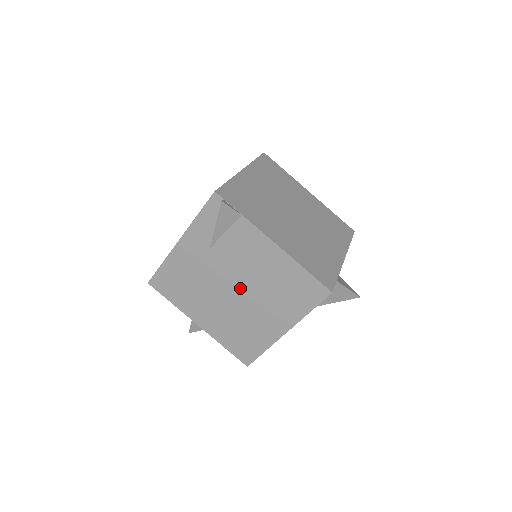
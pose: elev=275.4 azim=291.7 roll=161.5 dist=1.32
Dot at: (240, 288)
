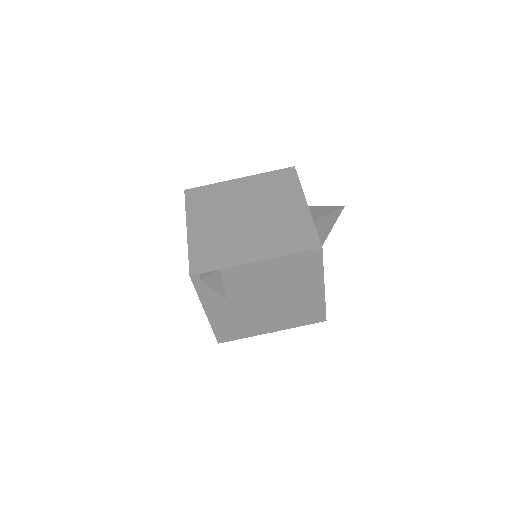
Dot at: (269, 297)
